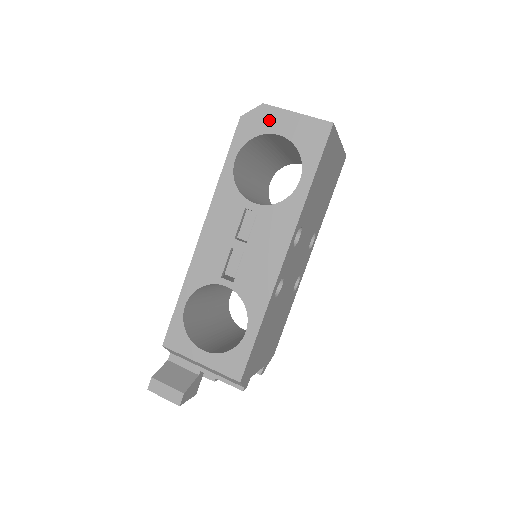
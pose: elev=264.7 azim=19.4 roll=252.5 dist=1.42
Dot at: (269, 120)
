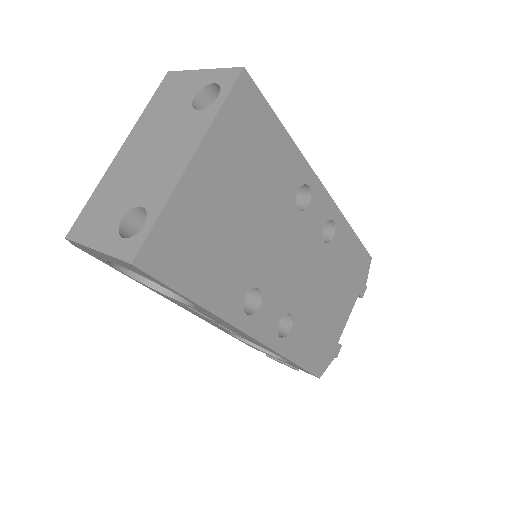
Dot at: (91, 252)
